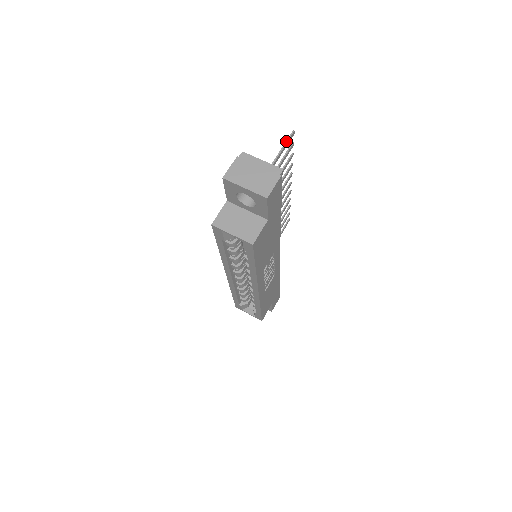
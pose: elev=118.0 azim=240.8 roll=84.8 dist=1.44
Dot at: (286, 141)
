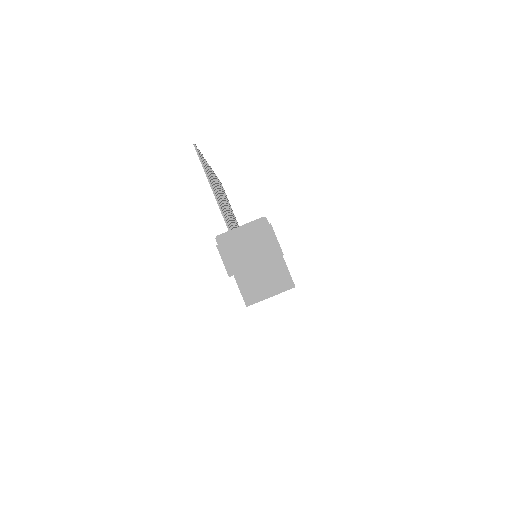
Dot at: occluded
